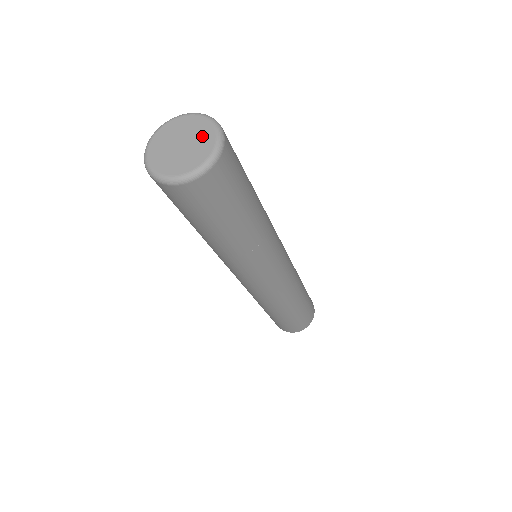
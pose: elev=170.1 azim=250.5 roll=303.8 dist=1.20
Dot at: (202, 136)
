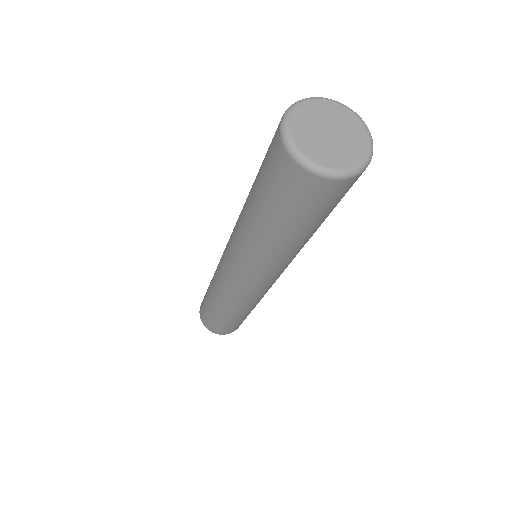
Dot at: (345, 120)
